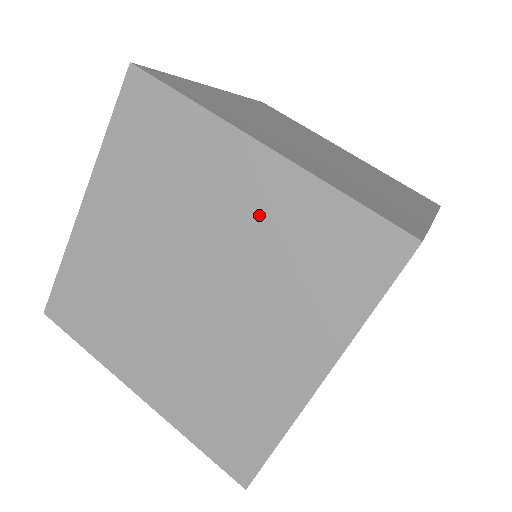
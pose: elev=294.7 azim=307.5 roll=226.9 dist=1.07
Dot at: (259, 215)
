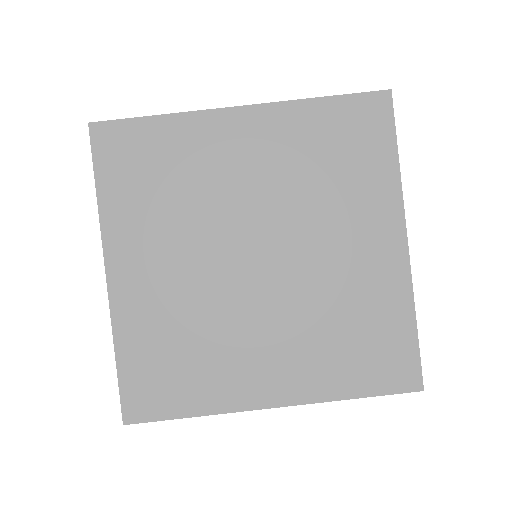
Dot at: occluded
